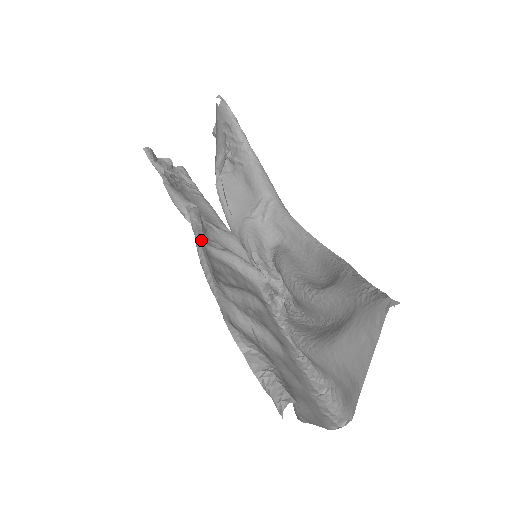
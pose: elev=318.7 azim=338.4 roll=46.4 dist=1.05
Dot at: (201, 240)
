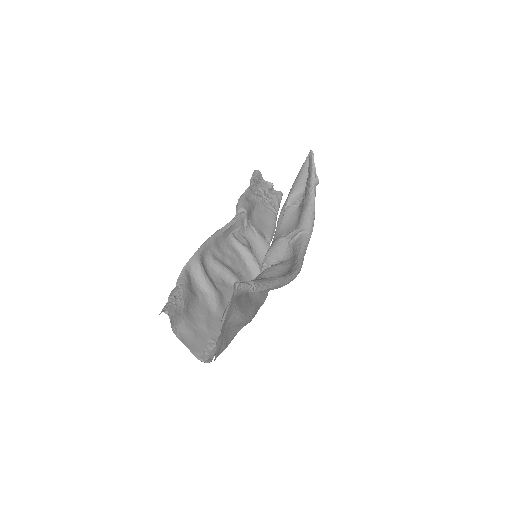
Dot at: (223, 228)
